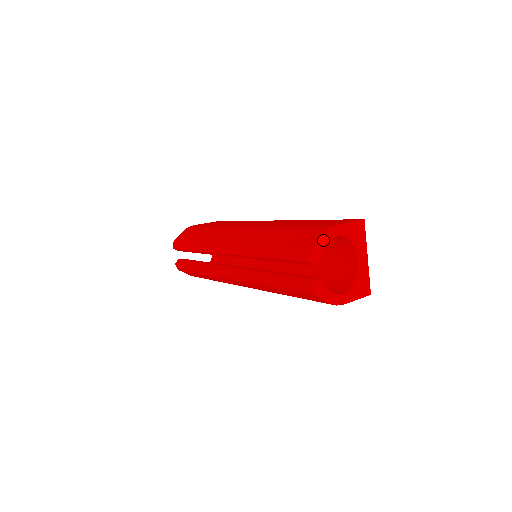
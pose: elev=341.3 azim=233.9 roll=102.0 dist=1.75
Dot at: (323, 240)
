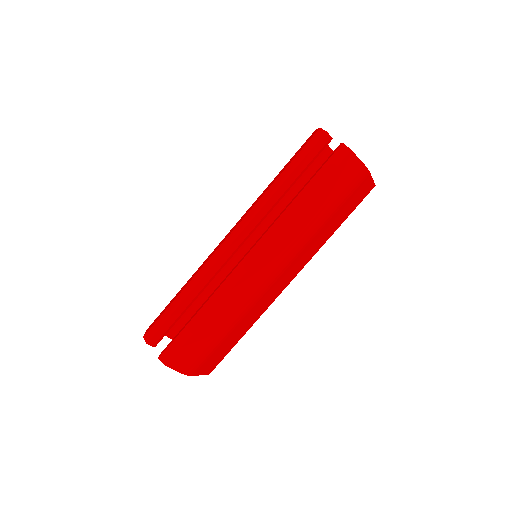
Dot at: occluded
